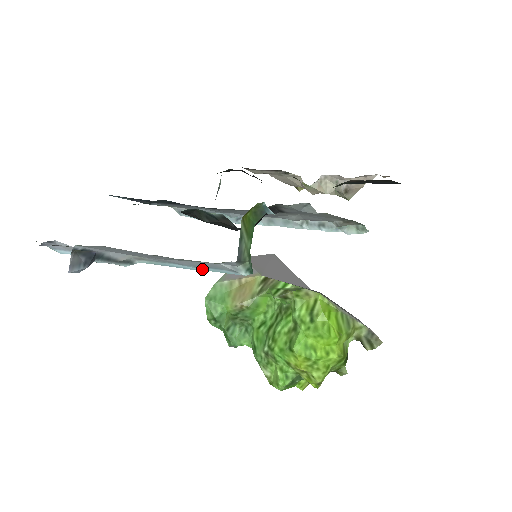
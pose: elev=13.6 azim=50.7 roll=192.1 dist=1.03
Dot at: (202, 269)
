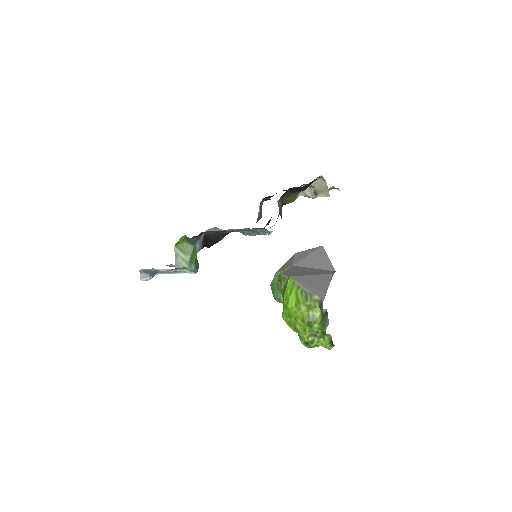
Dot at: occluded
